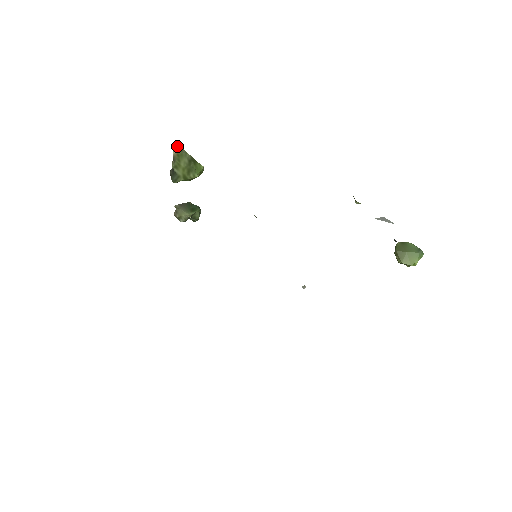
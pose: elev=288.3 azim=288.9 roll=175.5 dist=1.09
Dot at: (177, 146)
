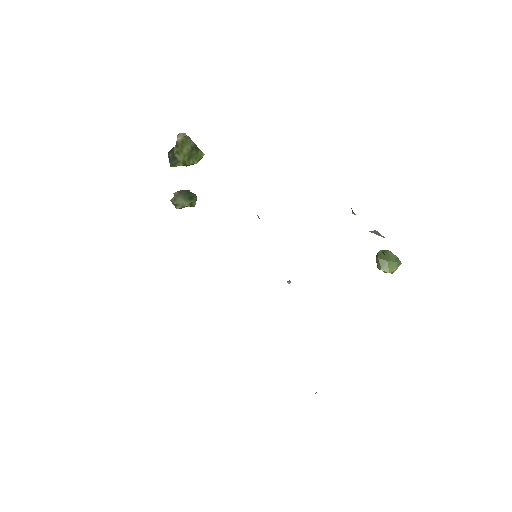
Dot at: (183, 133)
